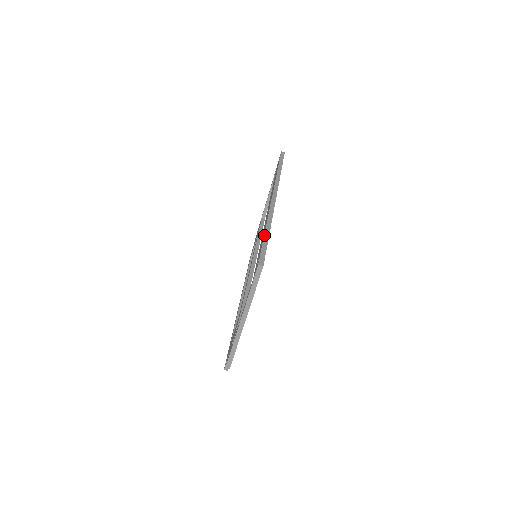
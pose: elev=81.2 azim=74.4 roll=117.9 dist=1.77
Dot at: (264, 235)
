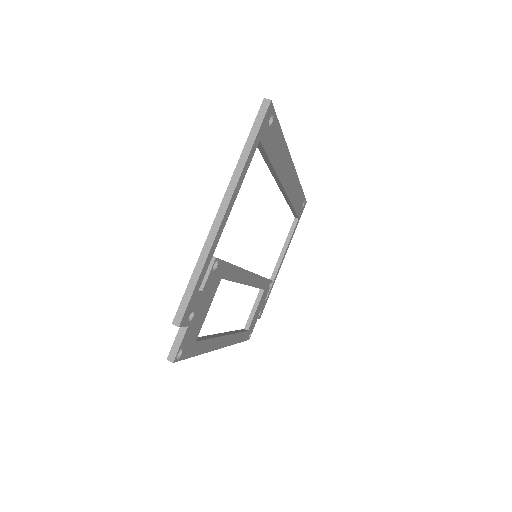
Dot at: occluded
